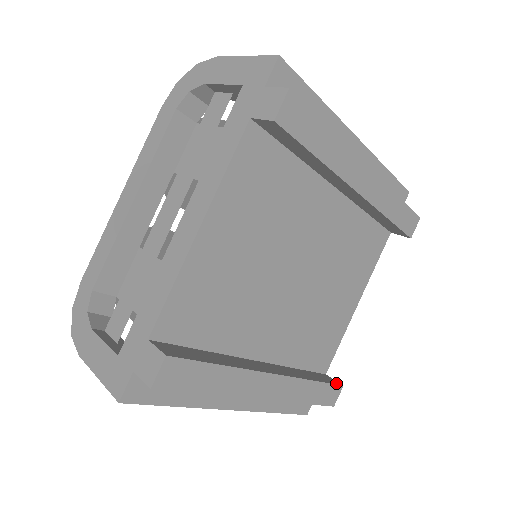
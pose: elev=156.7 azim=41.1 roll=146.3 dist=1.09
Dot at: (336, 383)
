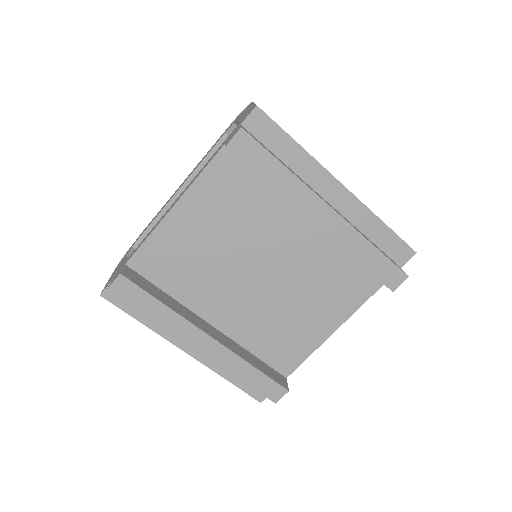
Dot at: (282, 384)
